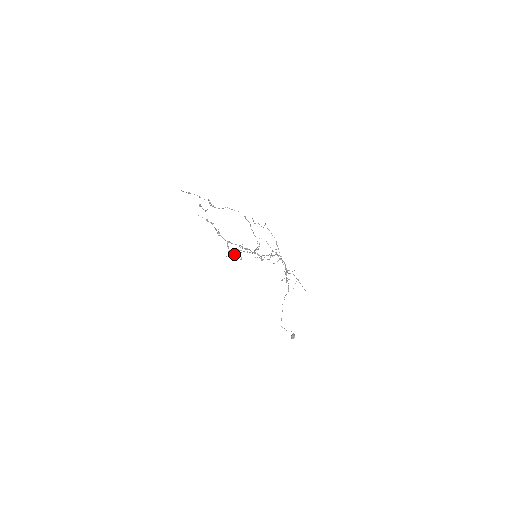
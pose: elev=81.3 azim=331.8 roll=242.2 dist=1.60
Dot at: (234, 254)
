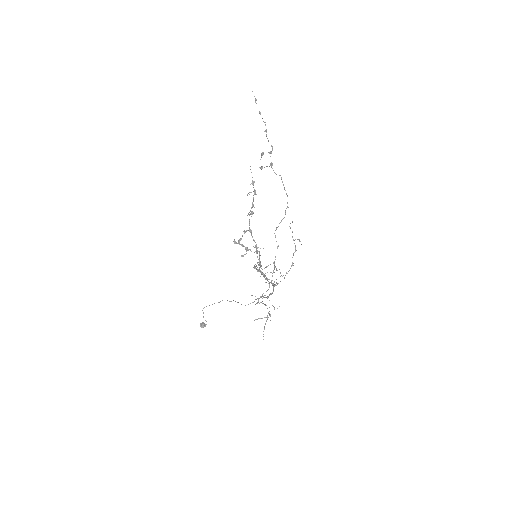
Dot at: occluded
